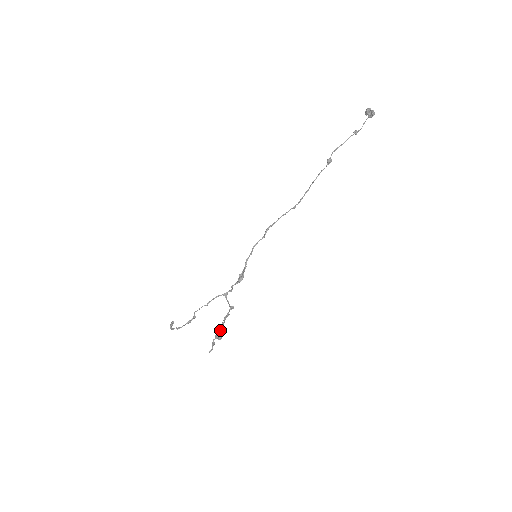
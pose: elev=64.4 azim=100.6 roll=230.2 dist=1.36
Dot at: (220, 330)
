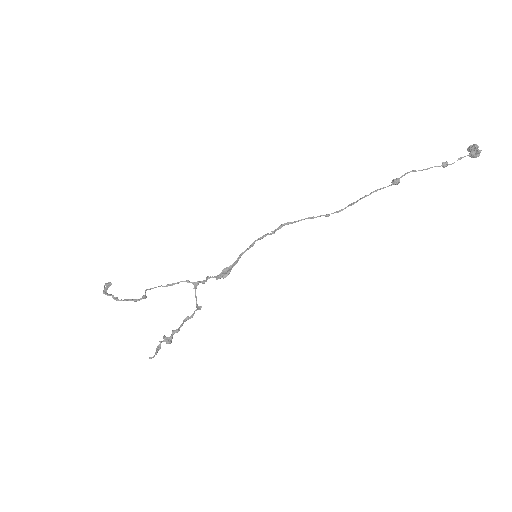
Dot at: (174, 333)
